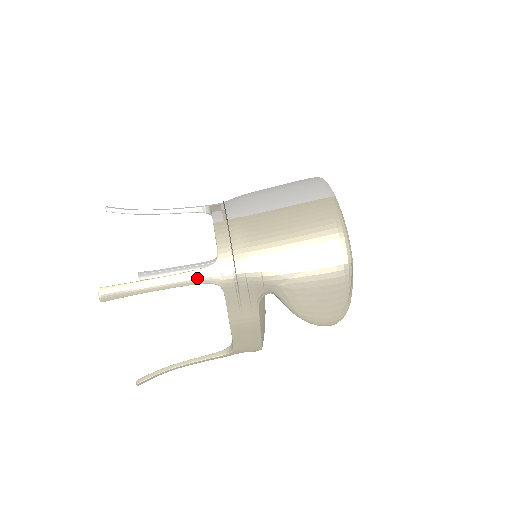
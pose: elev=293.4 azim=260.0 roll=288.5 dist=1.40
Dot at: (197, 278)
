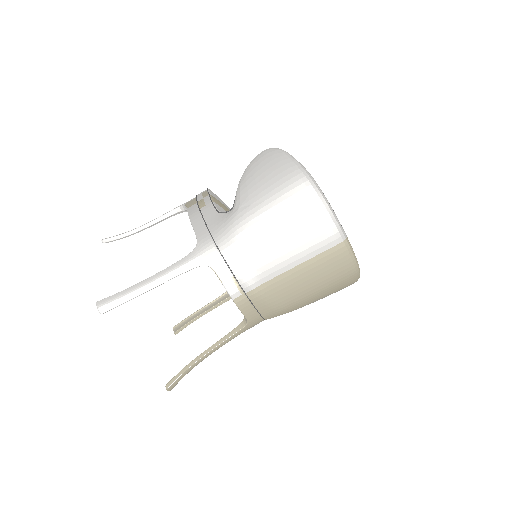
Dot at: occluded
